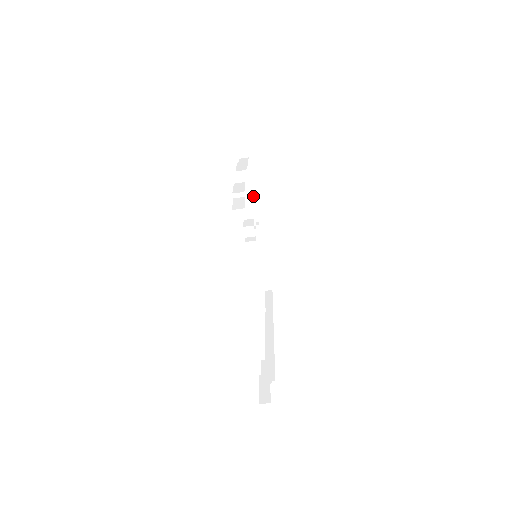
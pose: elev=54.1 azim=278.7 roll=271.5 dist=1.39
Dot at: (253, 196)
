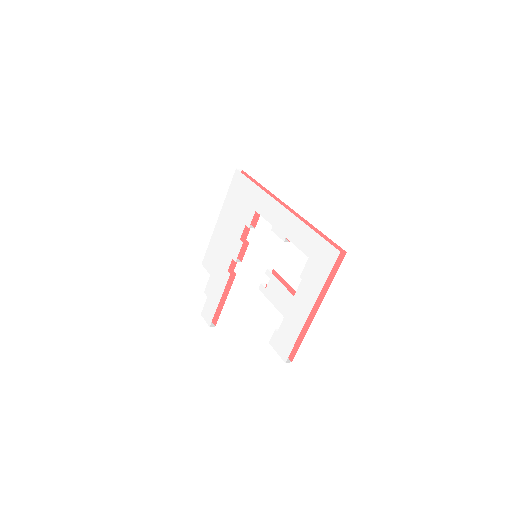
Dot at: (294, 212)
